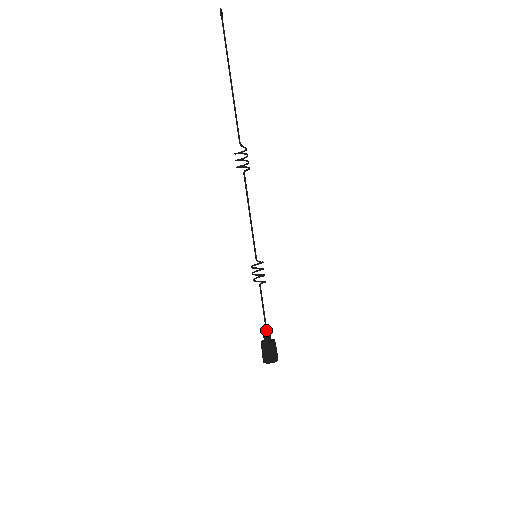
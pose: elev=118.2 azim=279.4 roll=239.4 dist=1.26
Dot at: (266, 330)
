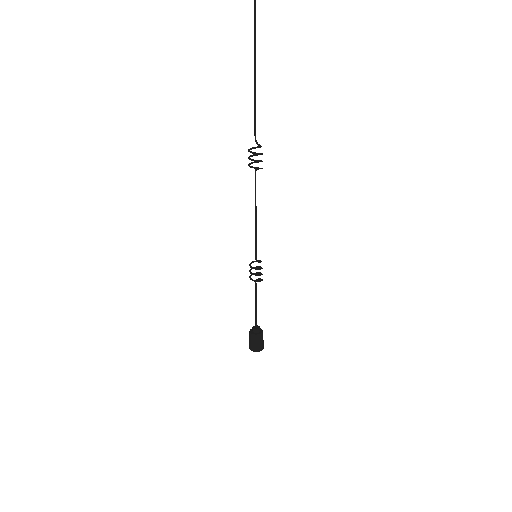
Dot at: (256, 322)
